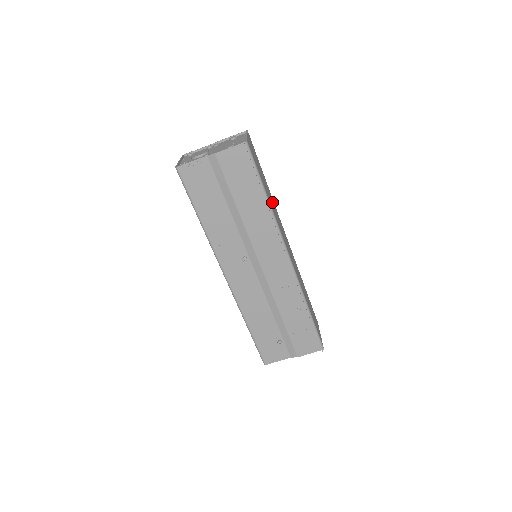
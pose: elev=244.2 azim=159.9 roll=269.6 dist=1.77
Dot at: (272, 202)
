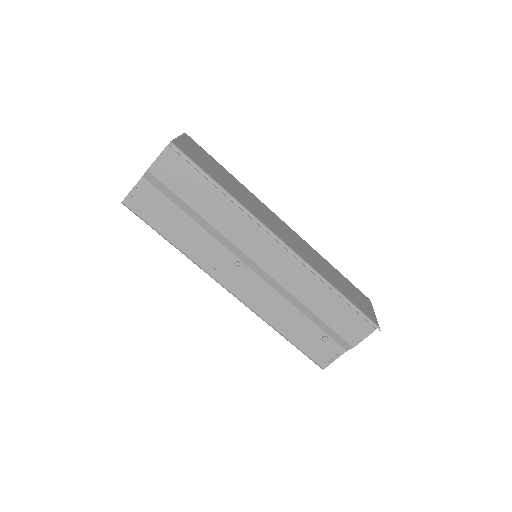
Dot at: (242, 192)
